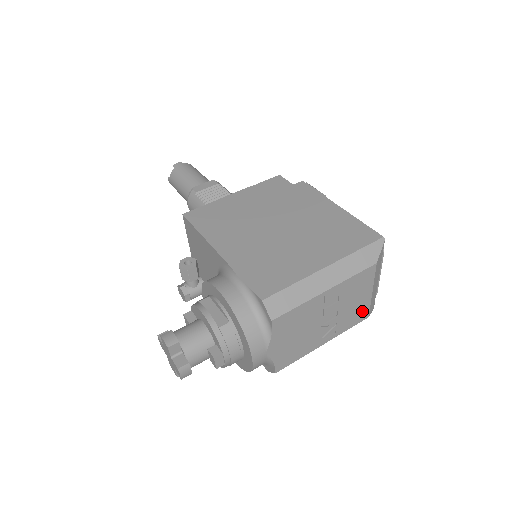
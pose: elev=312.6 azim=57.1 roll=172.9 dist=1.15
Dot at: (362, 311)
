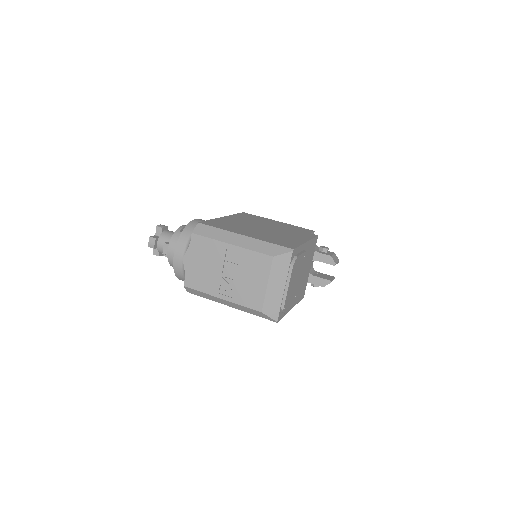
Dot at: (257, 298)
